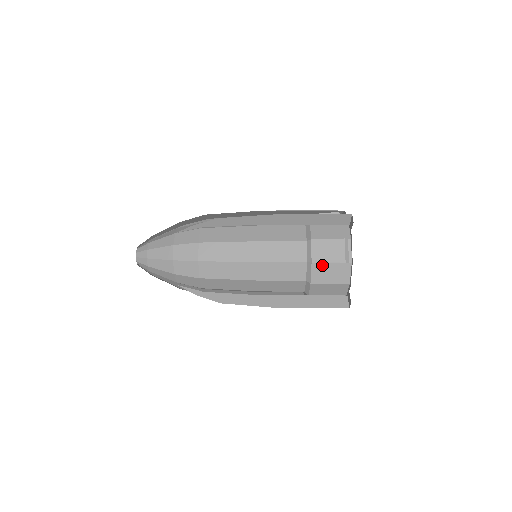
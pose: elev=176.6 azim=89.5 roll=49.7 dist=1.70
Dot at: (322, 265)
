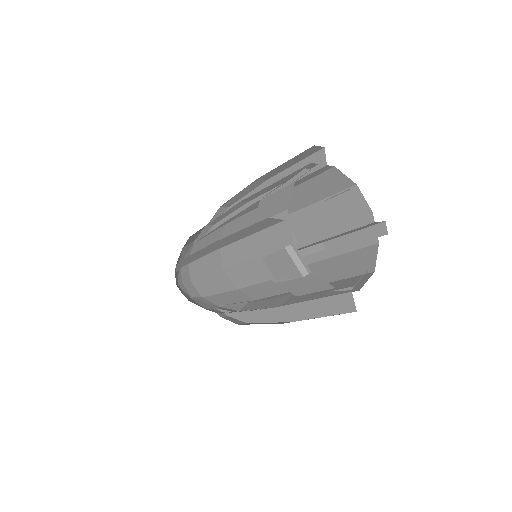
Dot at: (268, 198)
